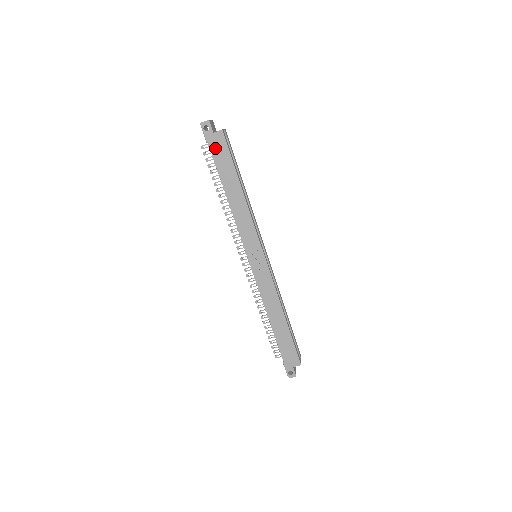
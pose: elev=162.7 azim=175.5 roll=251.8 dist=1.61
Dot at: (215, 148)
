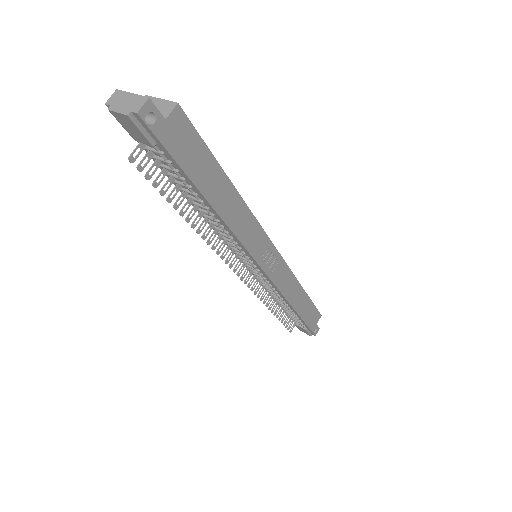
Dot at: (178, 148)
